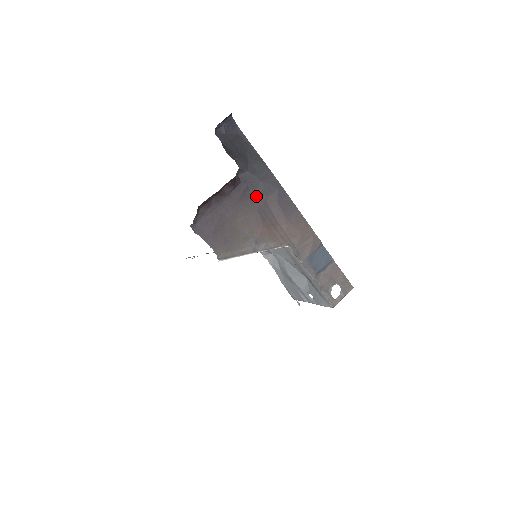
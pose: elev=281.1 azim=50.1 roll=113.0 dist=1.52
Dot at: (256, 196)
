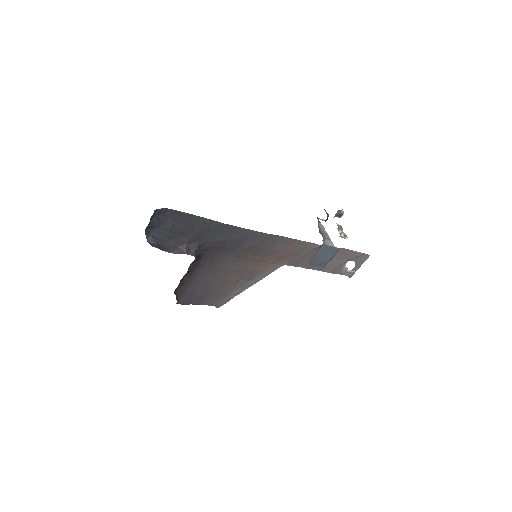
Dot at: (228, 252)
